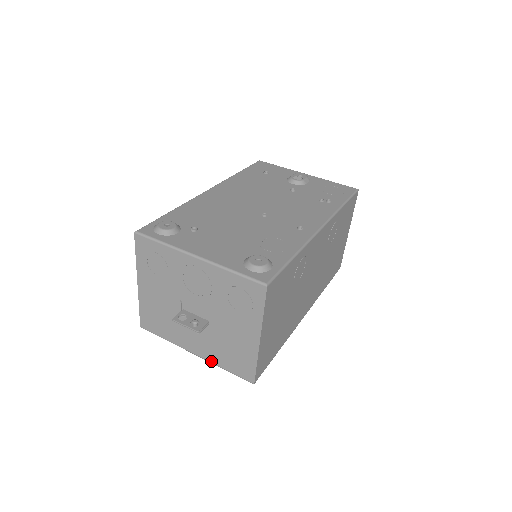
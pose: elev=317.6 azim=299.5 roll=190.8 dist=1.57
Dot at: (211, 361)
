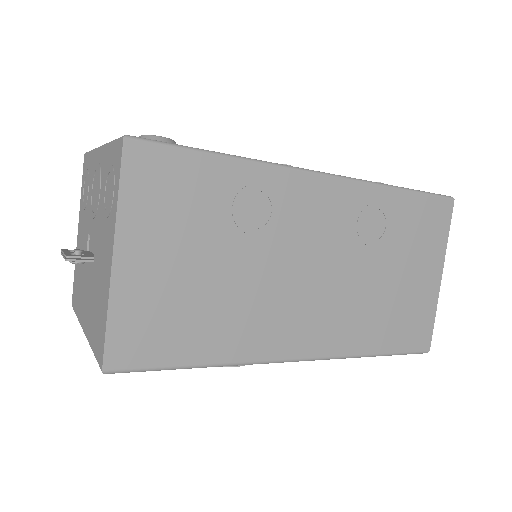
Dot at: (88, 338)
